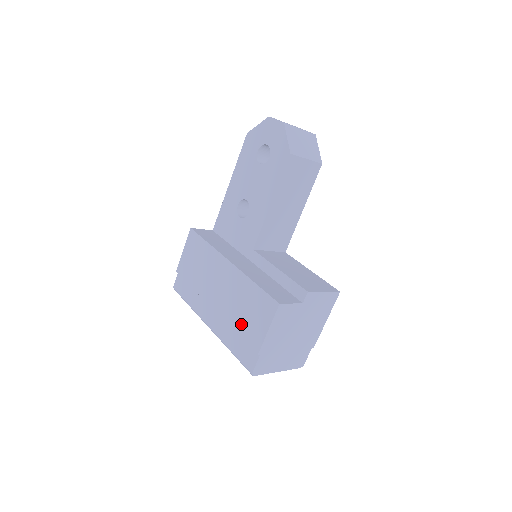
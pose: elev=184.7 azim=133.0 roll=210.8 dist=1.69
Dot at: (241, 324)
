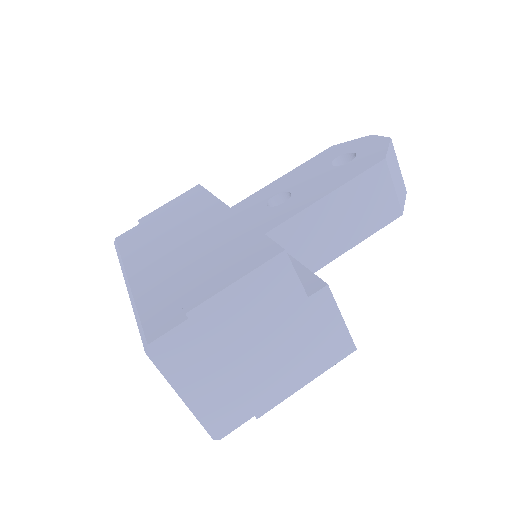
Dot at: (190, 272)
